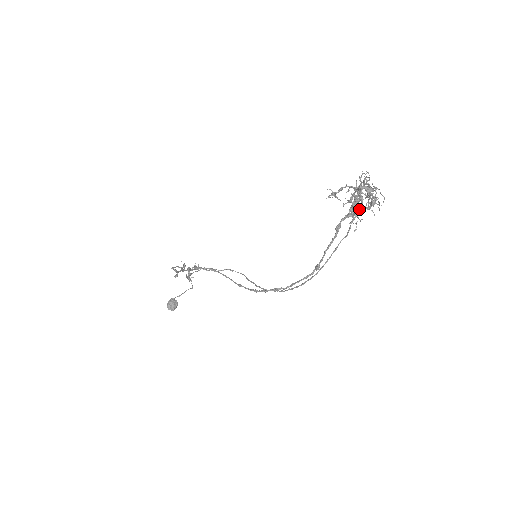
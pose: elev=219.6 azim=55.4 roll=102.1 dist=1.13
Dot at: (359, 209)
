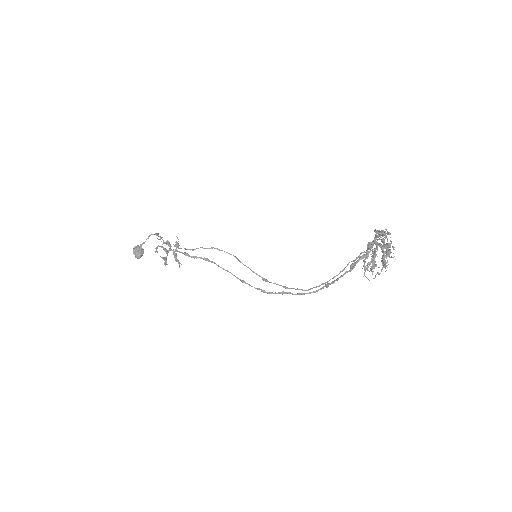
Dot at: occluded
